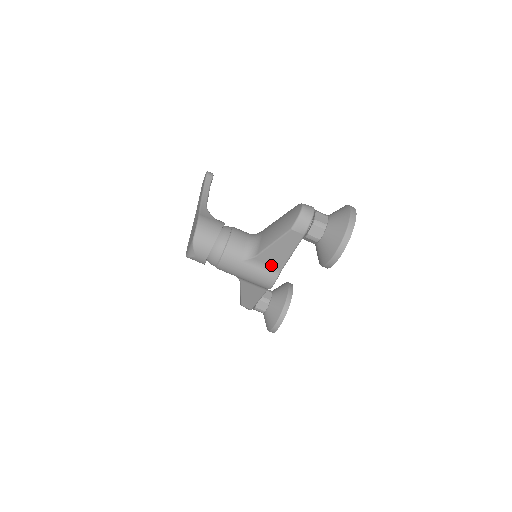
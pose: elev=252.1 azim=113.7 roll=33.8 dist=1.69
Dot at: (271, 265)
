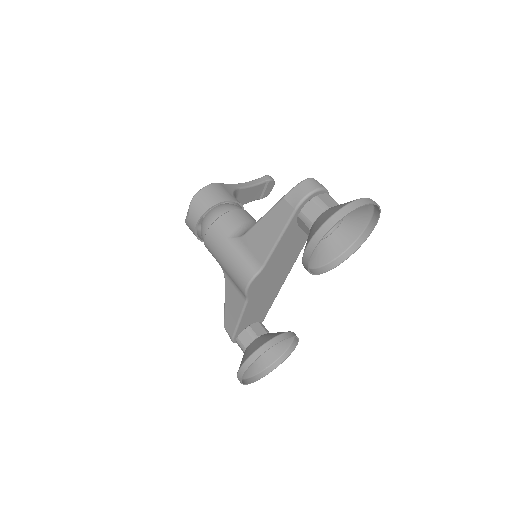
Dot at: (254, 254)
